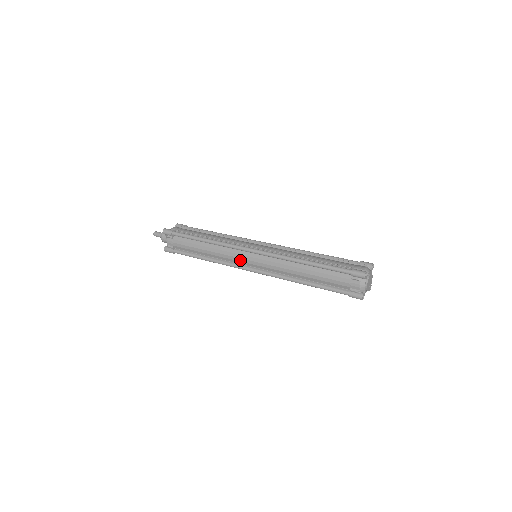
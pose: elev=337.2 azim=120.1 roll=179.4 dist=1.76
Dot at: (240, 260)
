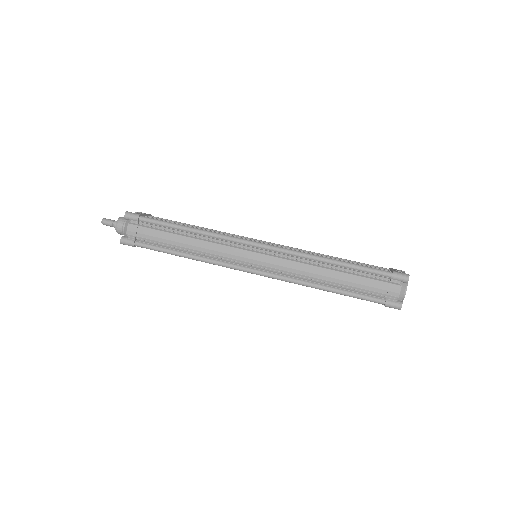
Dot at: occluded
